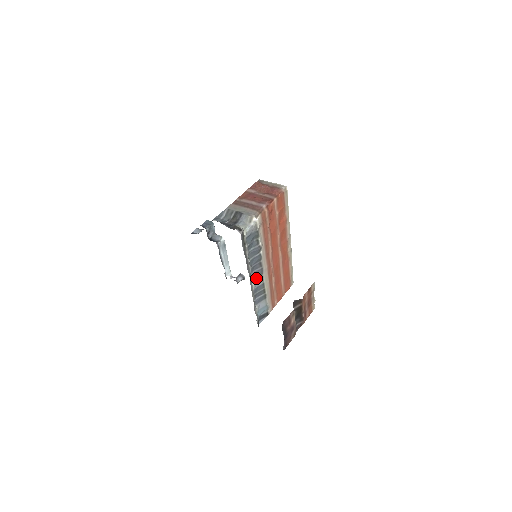
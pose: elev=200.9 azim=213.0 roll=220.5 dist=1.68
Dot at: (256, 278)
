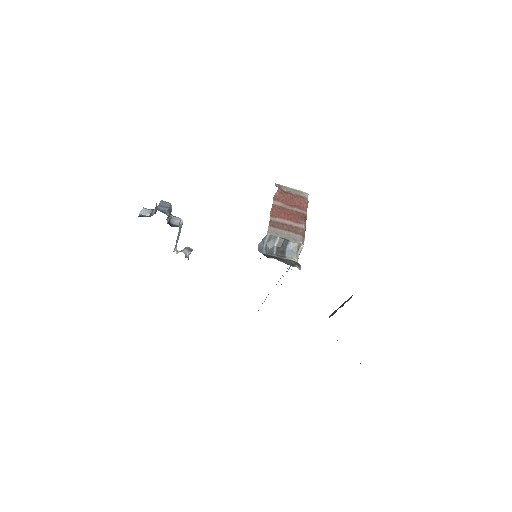
Dot at: occluded
